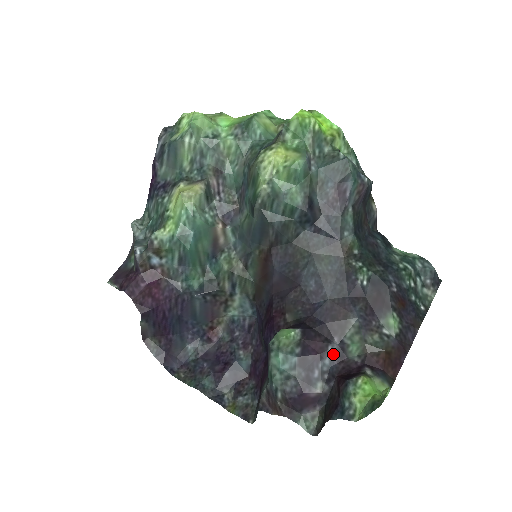
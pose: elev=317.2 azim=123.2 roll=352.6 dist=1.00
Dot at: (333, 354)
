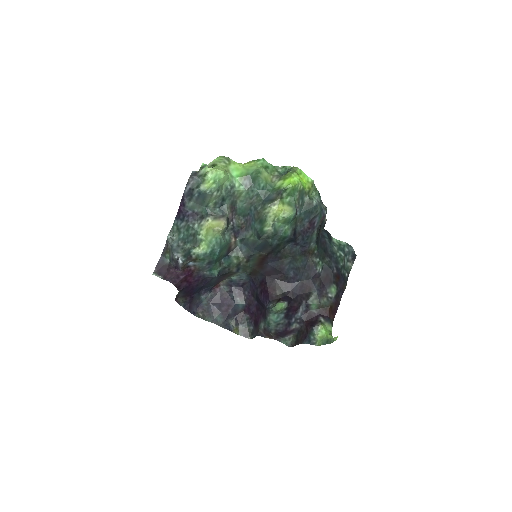
Dot at: (302, 310)
